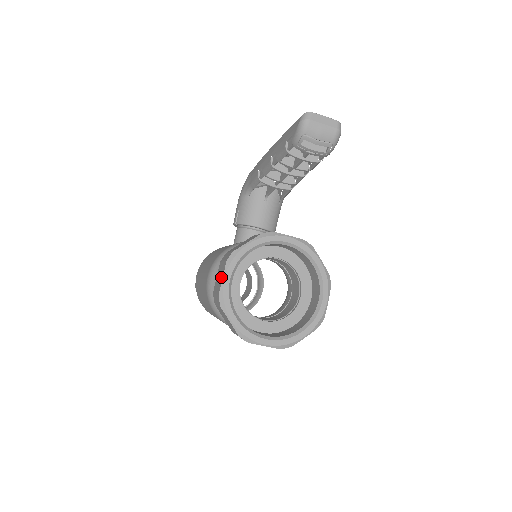
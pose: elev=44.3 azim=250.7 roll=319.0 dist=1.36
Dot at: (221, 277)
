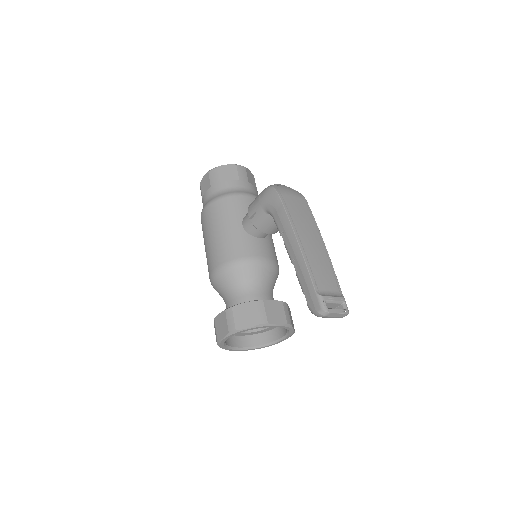
Dot at: (222, 333)
